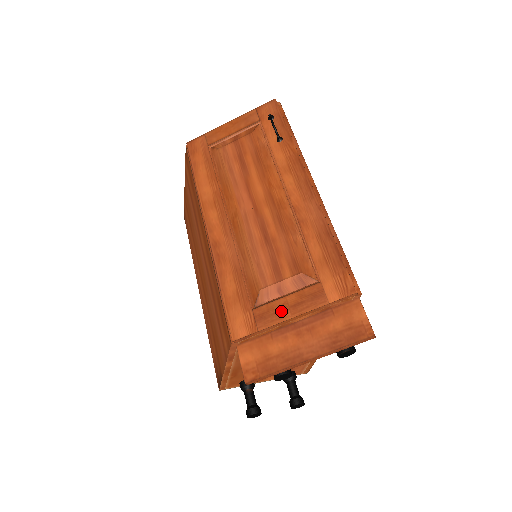
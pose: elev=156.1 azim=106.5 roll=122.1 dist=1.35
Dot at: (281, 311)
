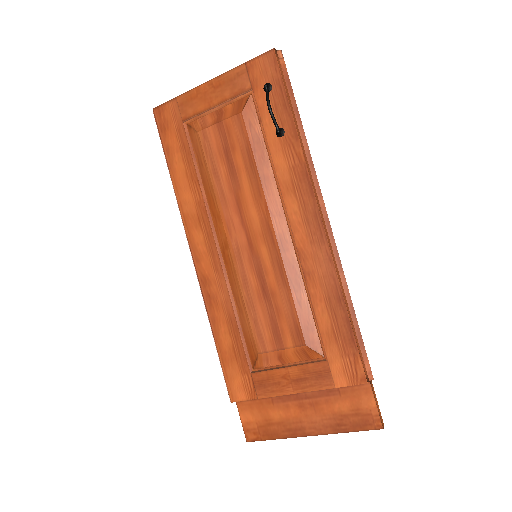
Dot at: (282, 383)
